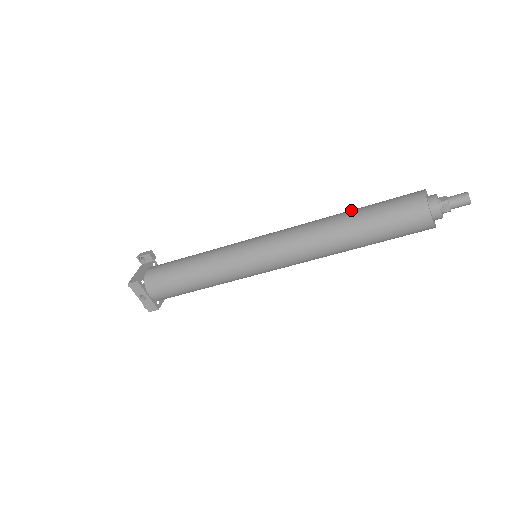
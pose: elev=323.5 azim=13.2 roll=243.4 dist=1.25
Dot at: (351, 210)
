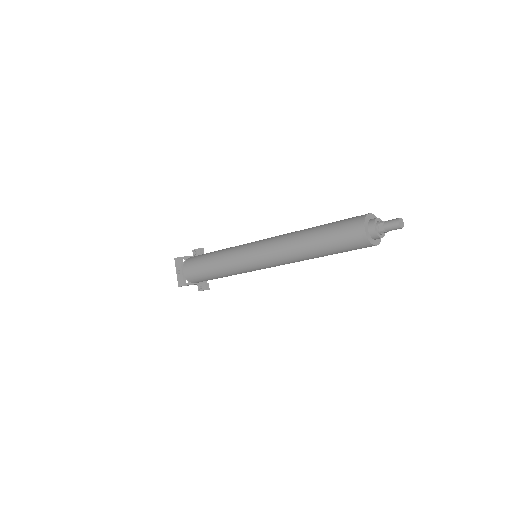
Dot at: occluded
